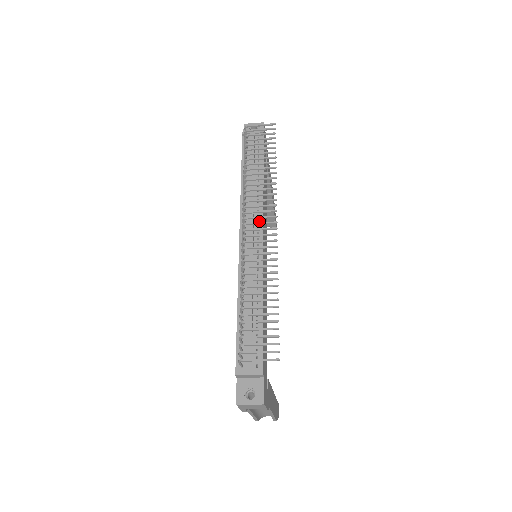
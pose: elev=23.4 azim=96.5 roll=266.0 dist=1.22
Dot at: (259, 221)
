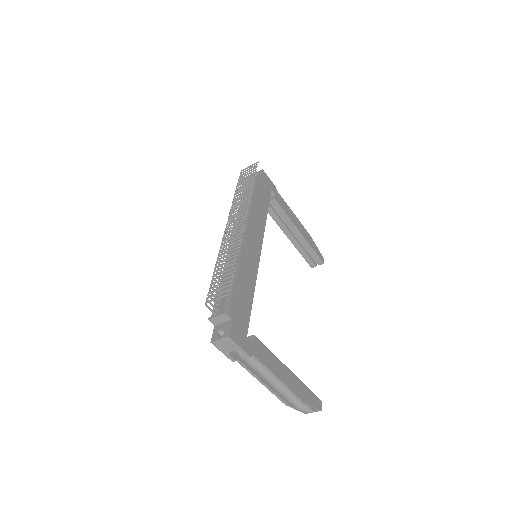
Dot at: (245, 224)
